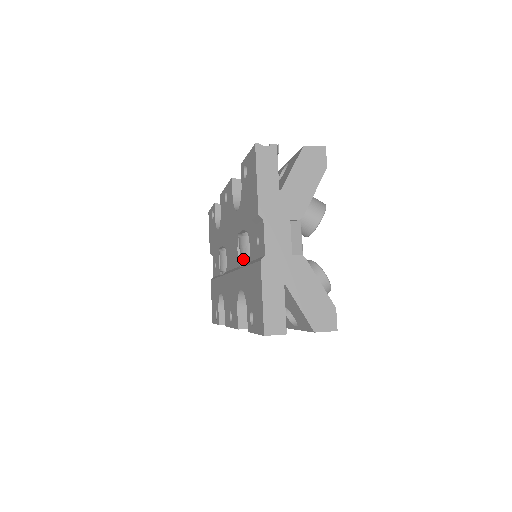
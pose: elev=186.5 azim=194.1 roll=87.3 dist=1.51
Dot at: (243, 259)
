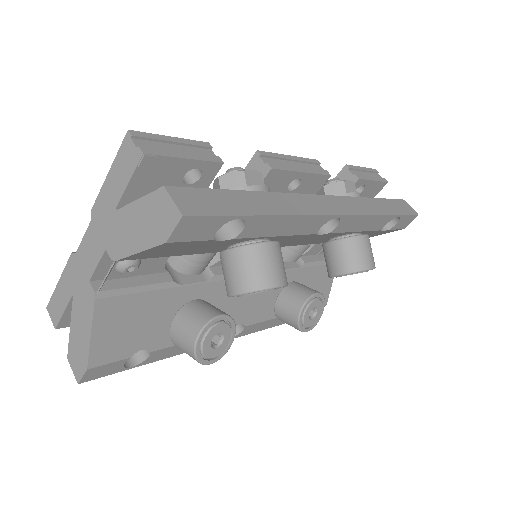
Dot at: occluded
